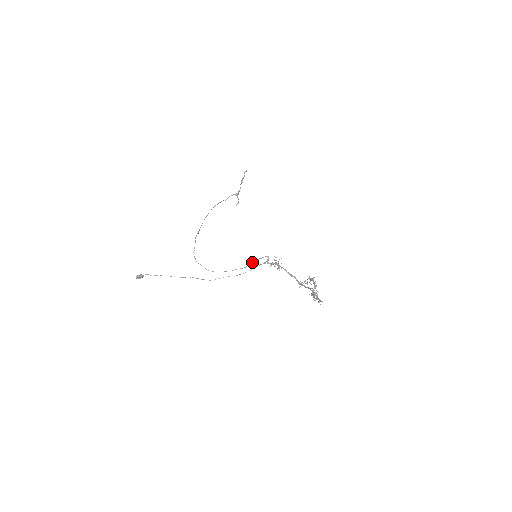
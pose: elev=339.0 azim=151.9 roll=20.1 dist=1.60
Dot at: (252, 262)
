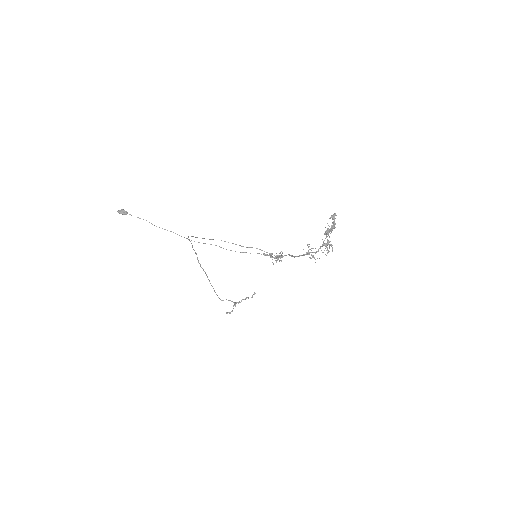
Dot at: (252, 247)
